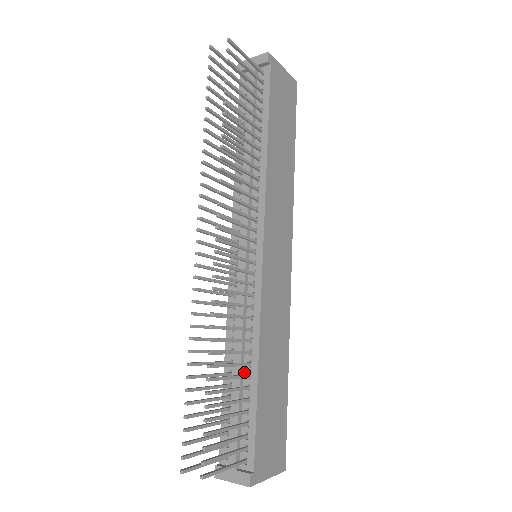
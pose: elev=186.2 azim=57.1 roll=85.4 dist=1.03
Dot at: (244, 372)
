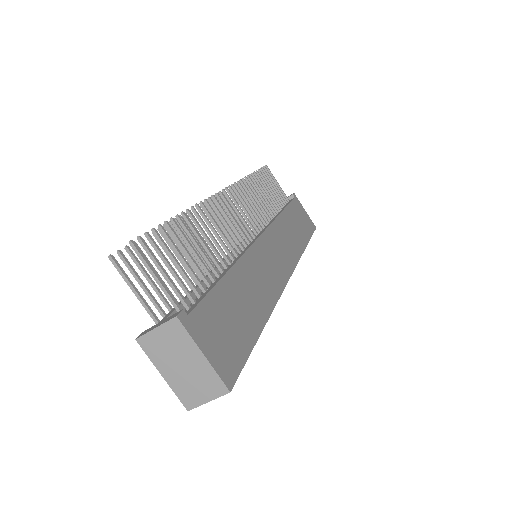
Dot at: occluded
